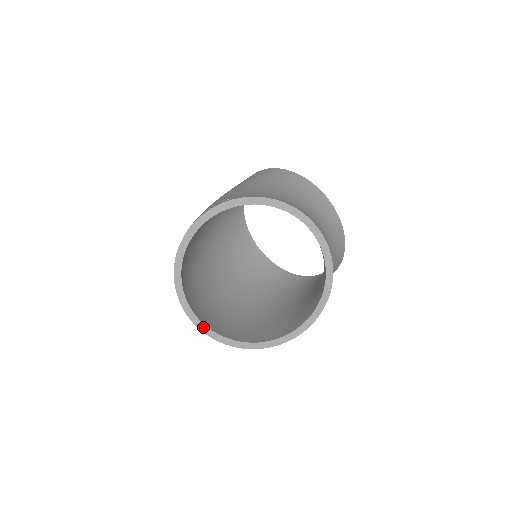
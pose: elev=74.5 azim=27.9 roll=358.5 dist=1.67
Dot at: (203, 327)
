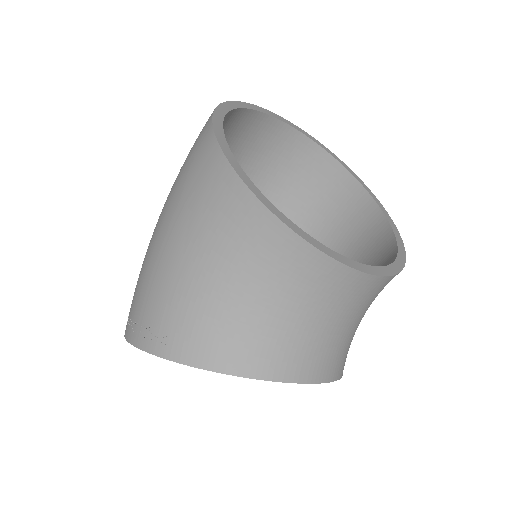
Dot at: occluded
